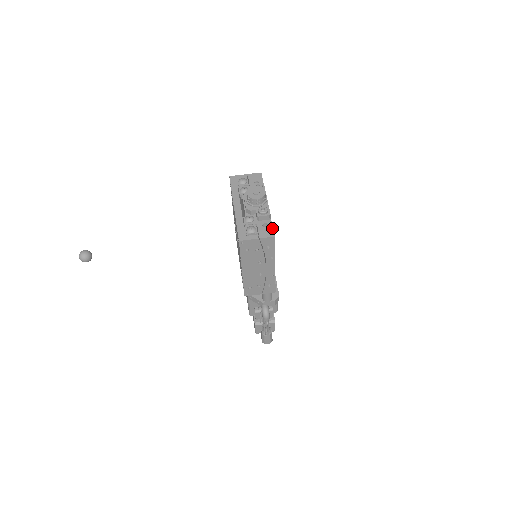
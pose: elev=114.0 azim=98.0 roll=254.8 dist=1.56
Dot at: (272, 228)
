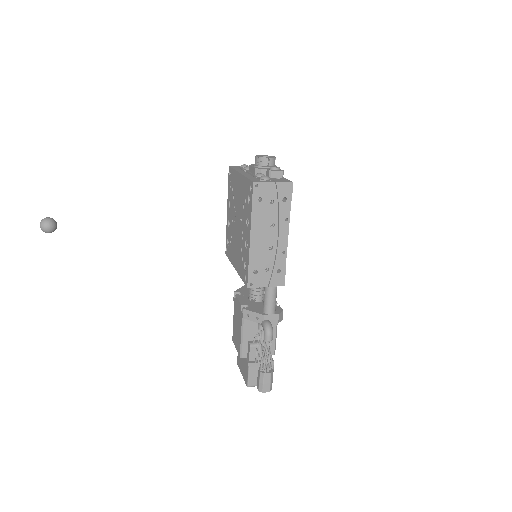
Dot at: (287, 180)
